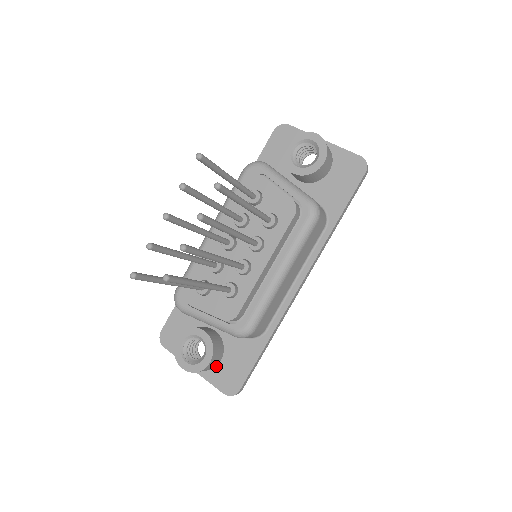
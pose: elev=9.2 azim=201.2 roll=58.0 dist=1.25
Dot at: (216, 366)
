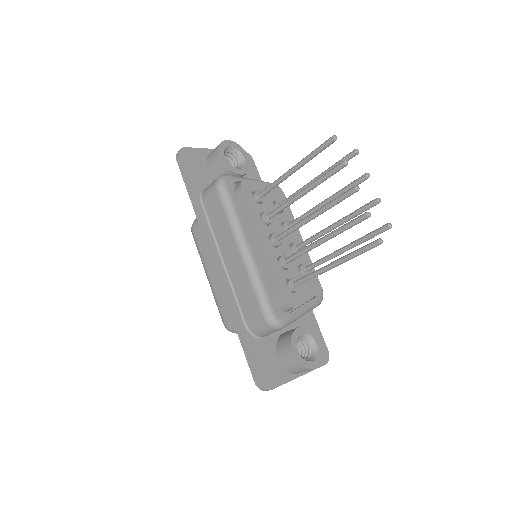
Dot at: occluded
